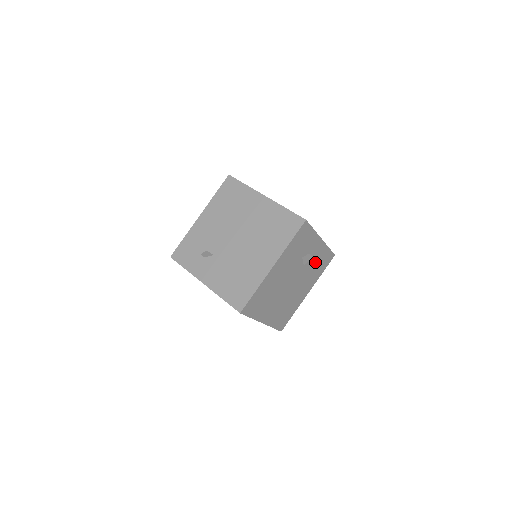
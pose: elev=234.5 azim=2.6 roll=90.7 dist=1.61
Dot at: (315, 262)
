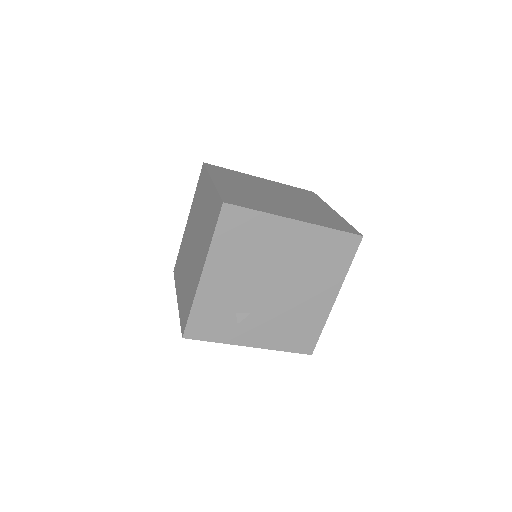
Dot at: occluded
